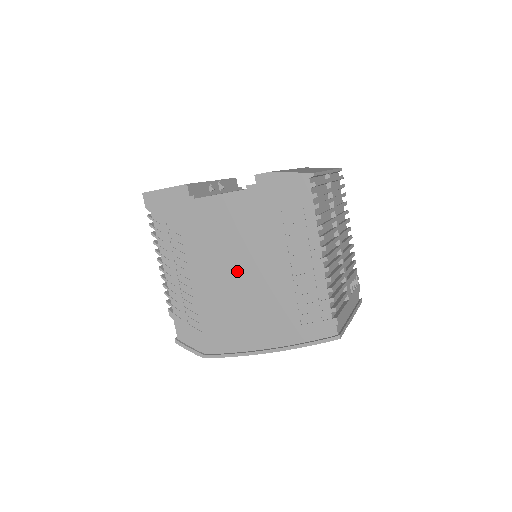
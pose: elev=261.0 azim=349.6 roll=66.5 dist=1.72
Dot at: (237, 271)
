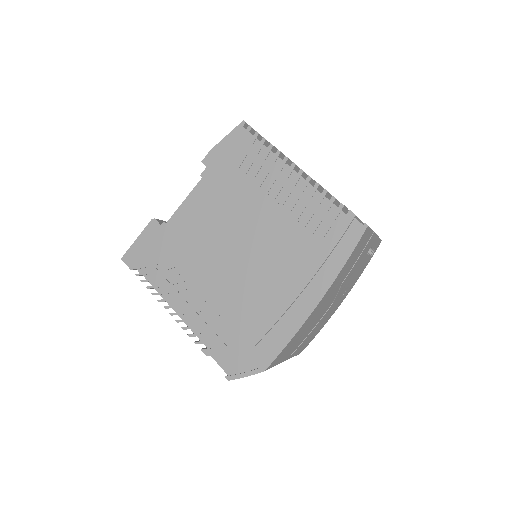
Dot at: (238, 251)
